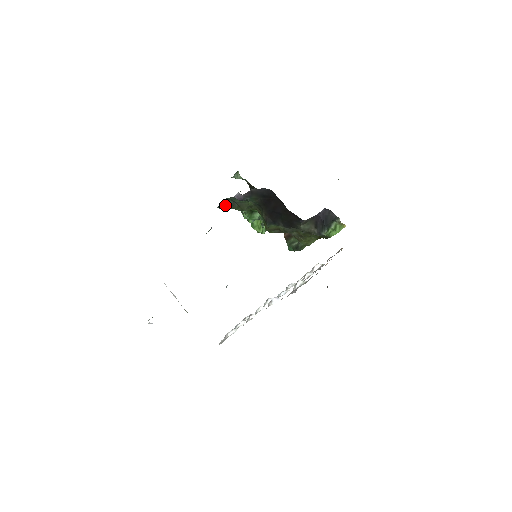
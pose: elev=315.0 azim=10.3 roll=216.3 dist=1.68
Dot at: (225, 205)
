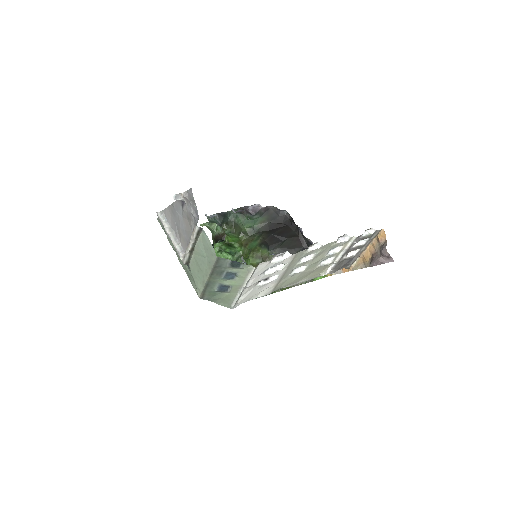
Dot at: (223, 217)
